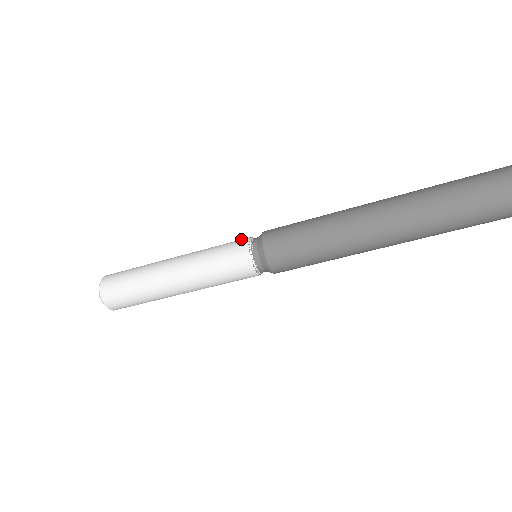
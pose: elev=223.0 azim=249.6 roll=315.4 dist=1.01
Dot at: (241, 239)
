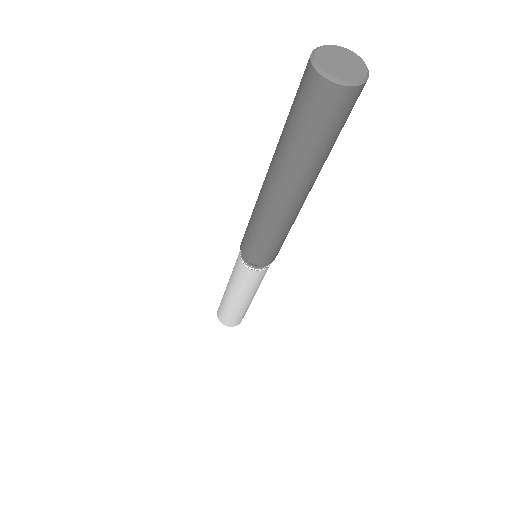
Dot at: occluded
